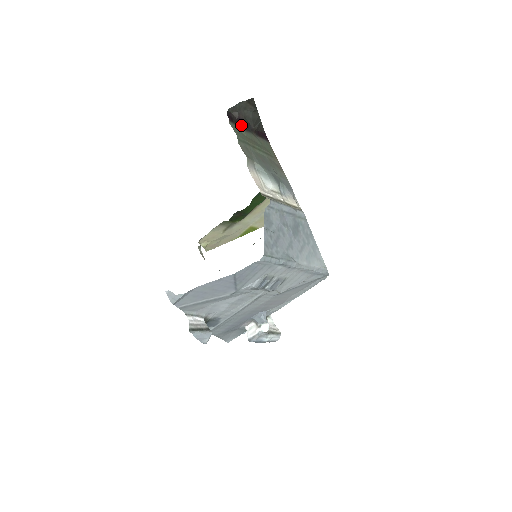
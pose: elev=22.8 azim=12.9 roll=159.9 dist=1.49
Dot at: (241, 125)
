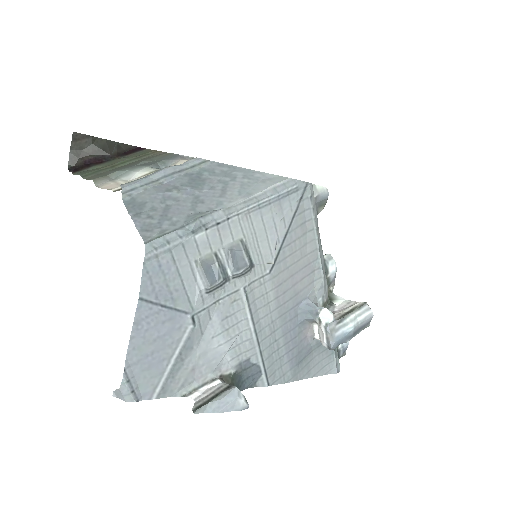
Dot at: (92, 165)
